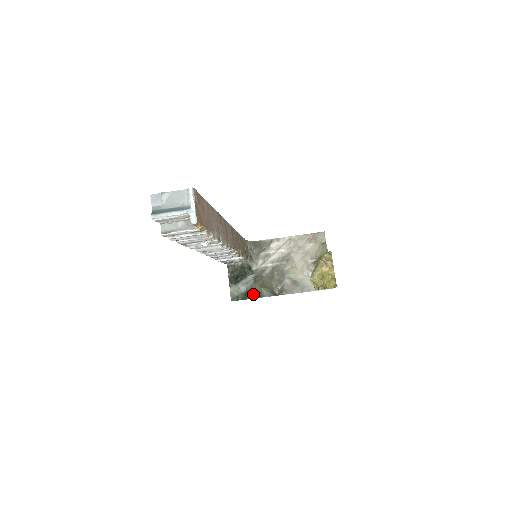
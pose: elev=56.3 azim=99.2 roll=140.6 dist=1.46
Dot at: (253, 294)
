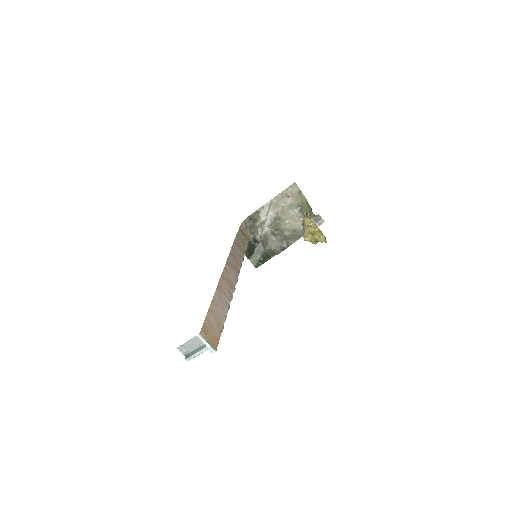
Dot at: (268, 256)
